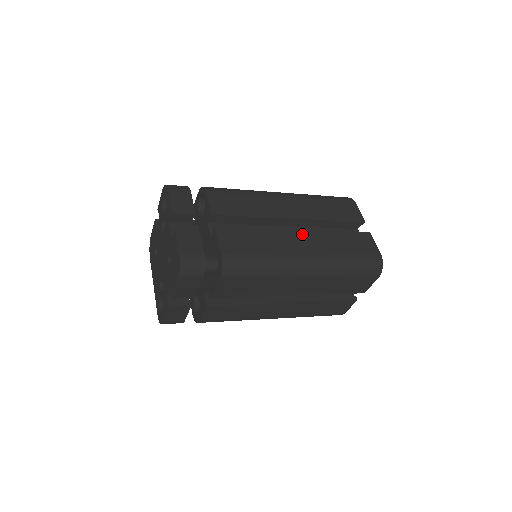
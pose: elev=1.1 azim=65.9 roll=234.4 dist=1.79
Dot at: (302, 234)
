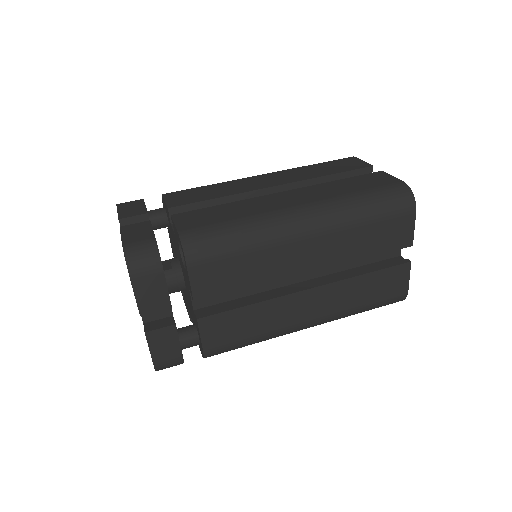
Dot at: (313, 294)
